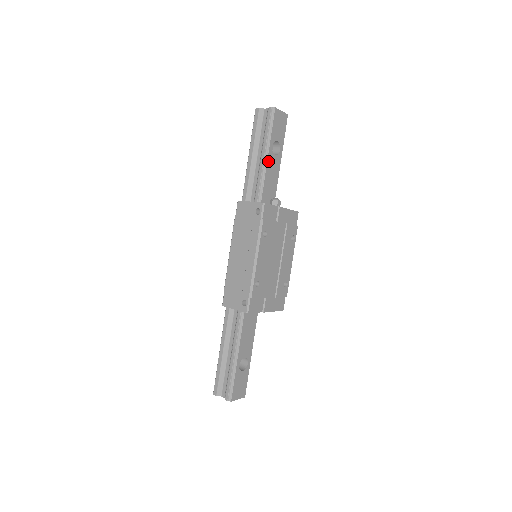
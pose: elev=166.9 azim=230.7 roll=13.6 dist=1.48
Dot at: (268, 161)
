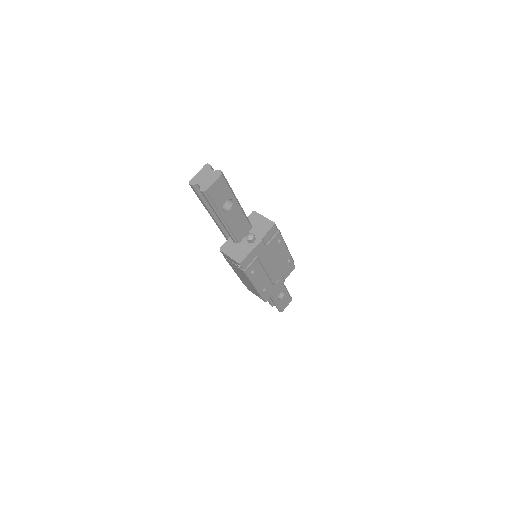
Dot at: (226, 220)
